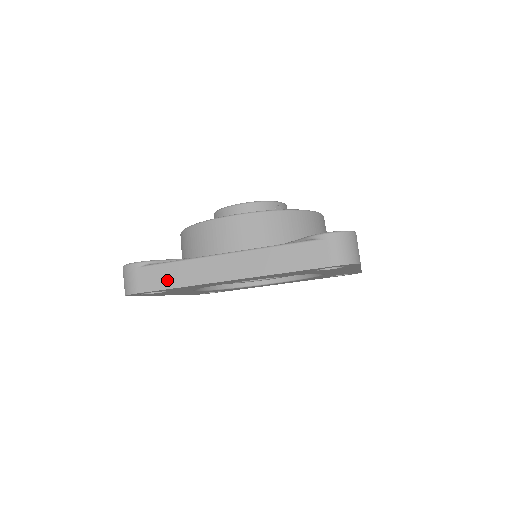
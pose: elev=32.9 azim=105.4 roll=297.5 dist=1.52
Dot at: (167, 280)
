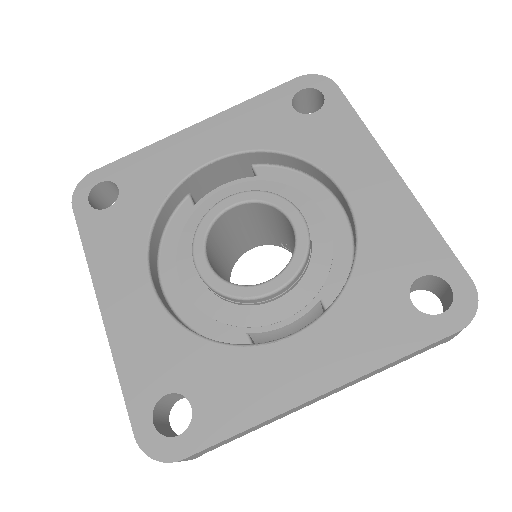
Dot at: occluded
